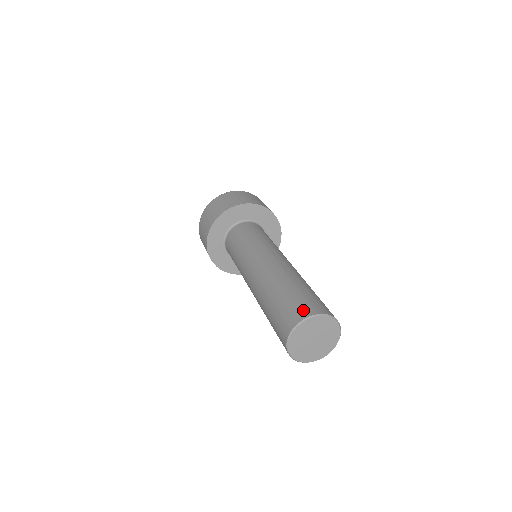
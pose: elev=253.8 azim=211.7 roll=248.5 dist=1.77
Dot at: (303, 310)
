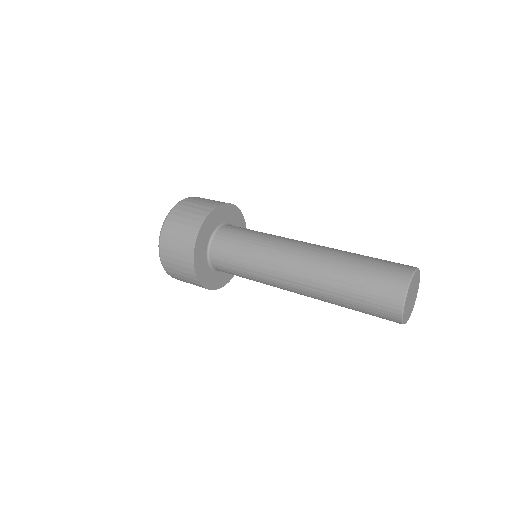
Dot at: (390, 312)
